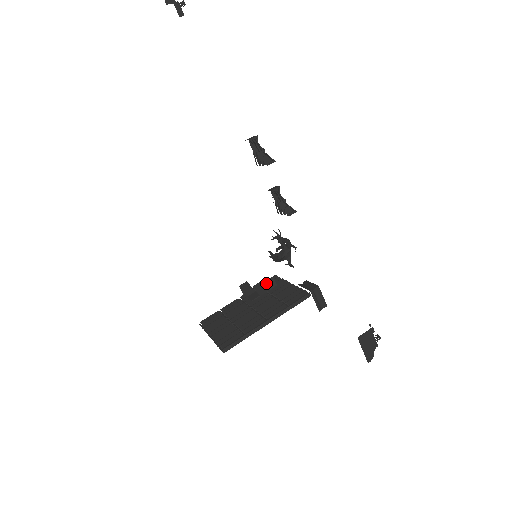
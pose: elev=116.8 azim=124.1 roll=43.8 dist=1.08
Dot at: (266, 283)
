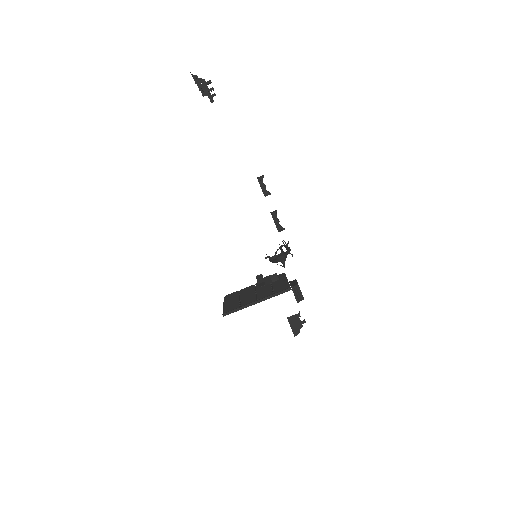
Dot at: (271, 277)
